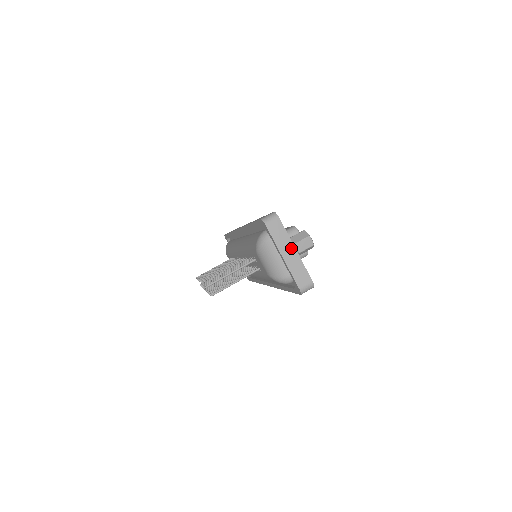
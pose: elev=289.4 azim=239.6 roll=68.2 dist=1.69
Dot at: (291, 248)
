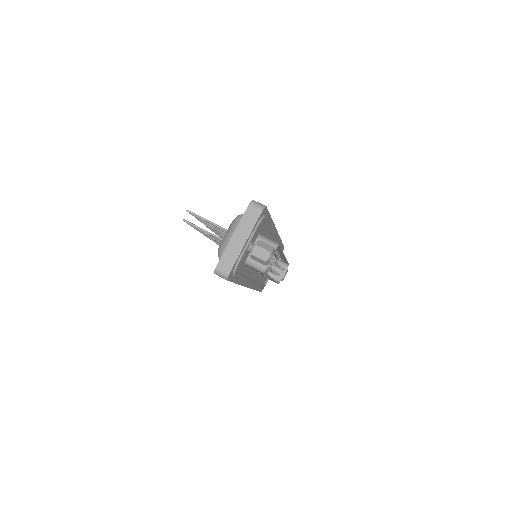
Dot at: (245, 237)
